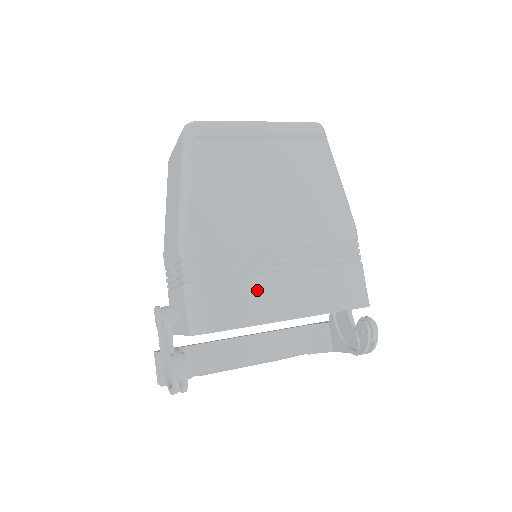
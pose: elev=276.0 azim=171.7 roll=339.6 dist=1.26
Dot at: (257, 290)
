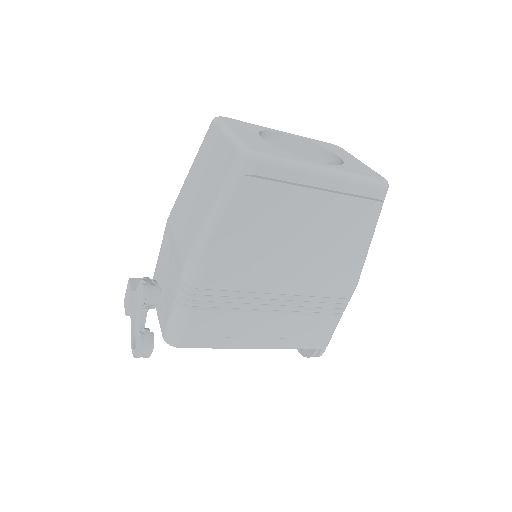
Dot at: (238, 324)
